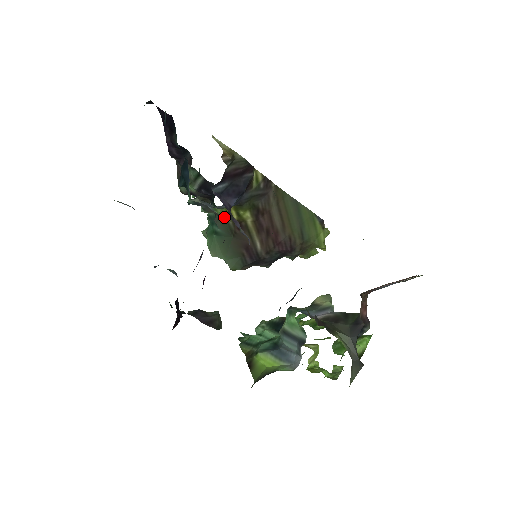
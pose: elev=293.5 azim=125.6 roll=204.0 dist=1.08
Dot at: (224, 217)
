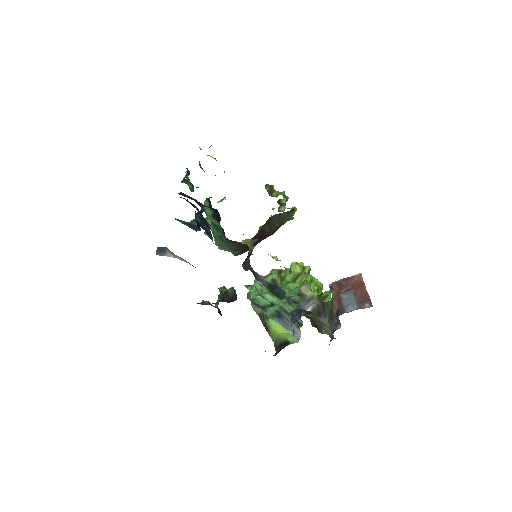
Dot at: occluded
